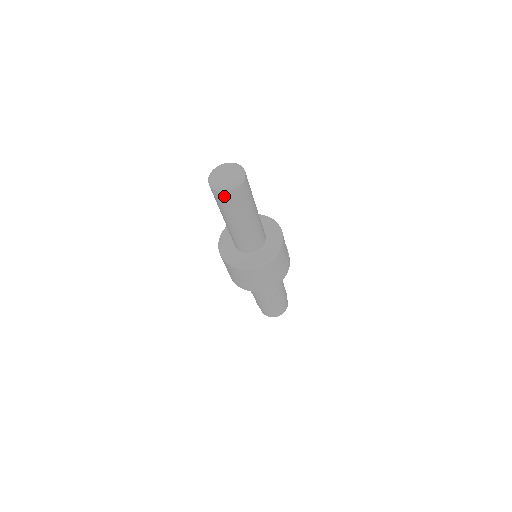
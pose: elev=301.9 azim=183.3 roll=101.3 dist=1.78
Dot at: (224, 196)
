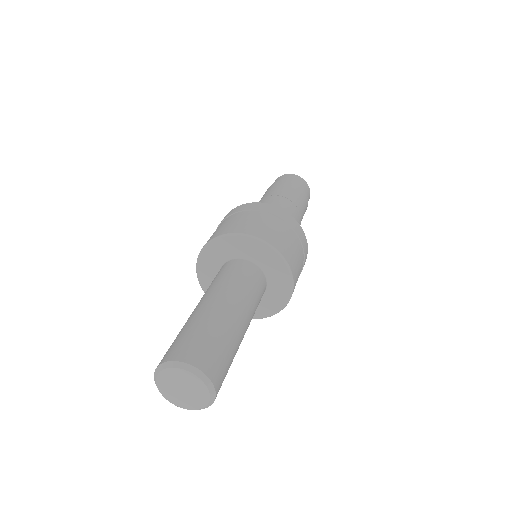
Dot at: occluded
